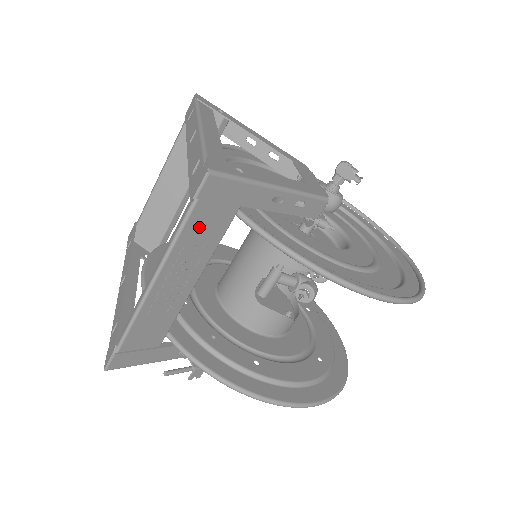
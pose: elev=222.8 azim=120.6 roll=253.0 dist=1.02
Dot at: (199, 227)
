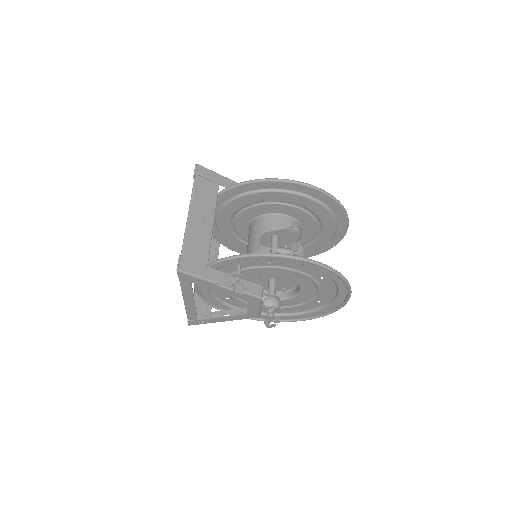
Dot at: (202, 190)
